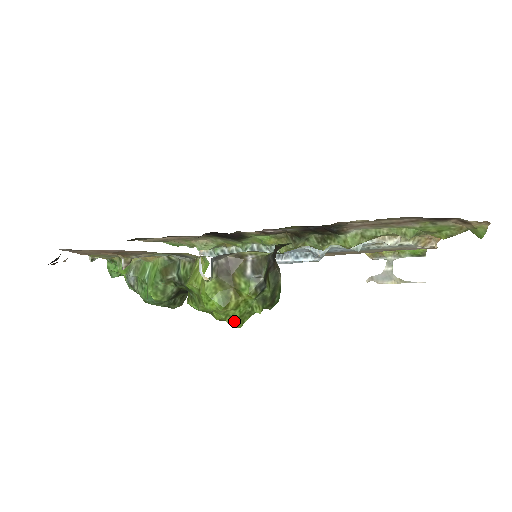
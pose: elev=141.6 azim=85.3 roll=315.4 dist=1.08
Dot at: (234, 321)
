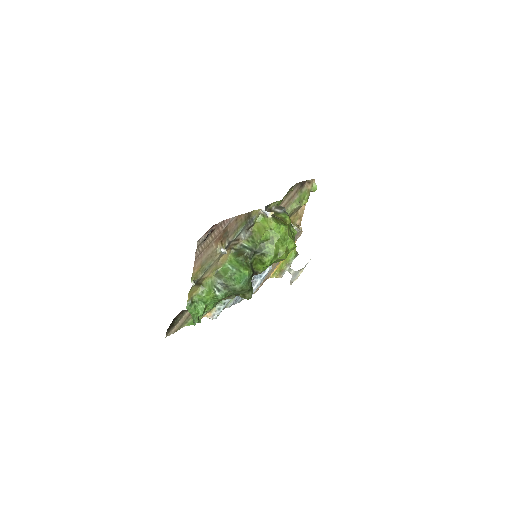
Dot at: (293, 241)
